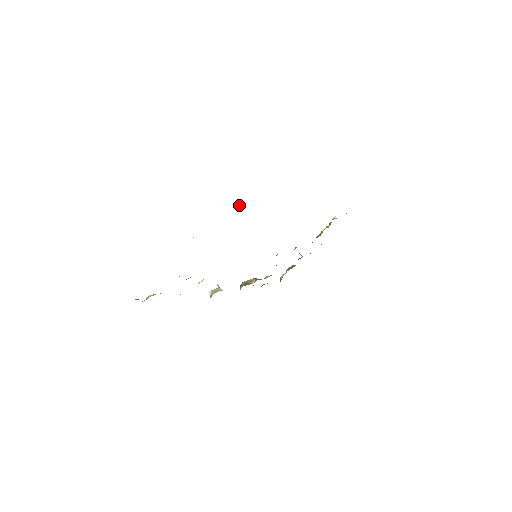
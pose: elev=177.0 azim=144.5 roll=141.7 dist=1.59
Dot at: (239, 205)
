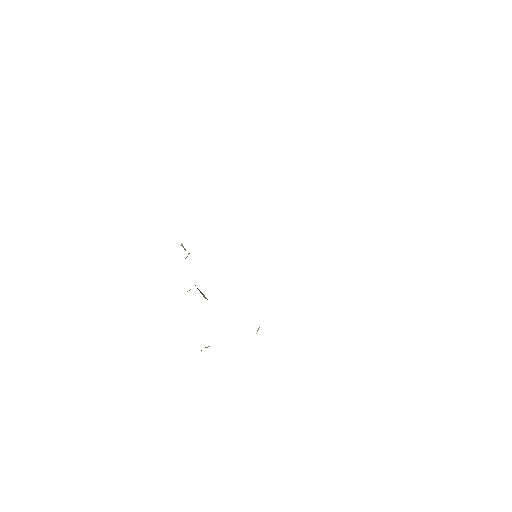
Dot at: occluded
